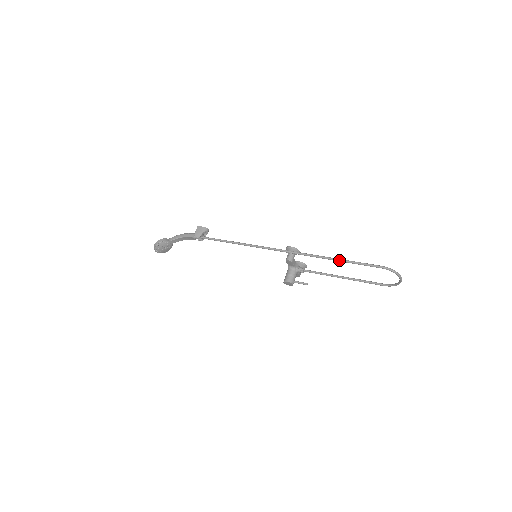
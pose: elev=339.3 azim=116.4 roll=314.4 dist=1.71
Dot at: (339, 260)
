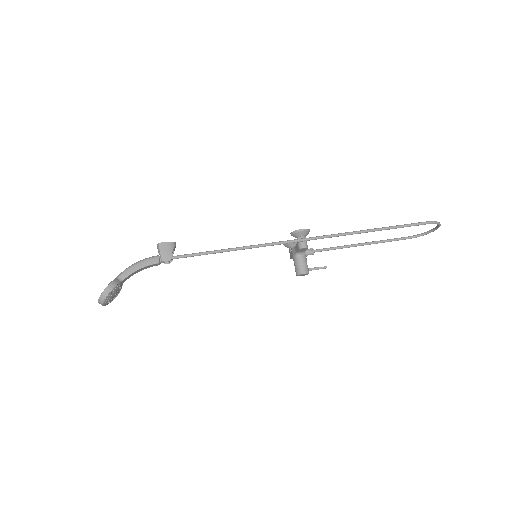
Dot at: (379, 230)
